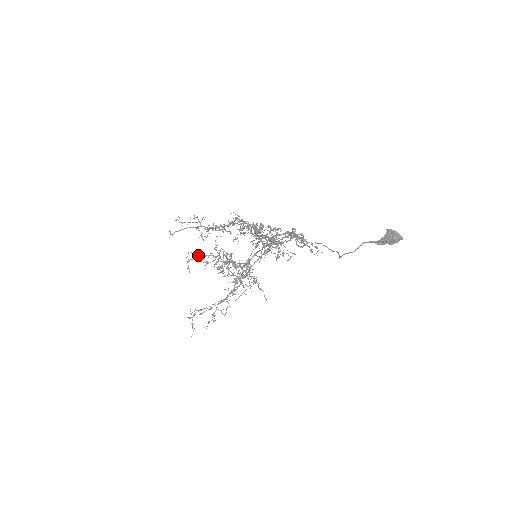
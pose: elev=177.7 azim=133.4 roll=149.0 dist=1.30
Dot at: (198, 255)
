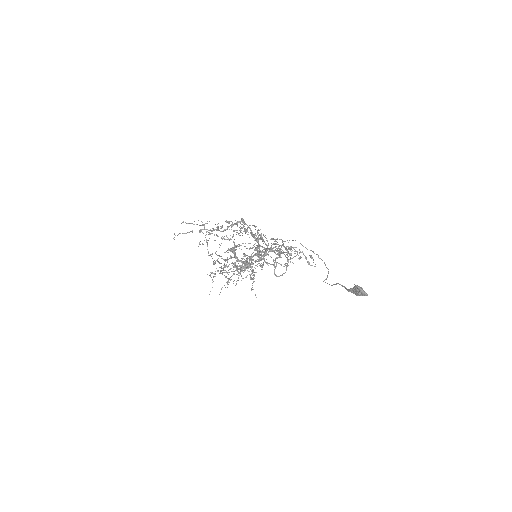
Dot at: occluded
